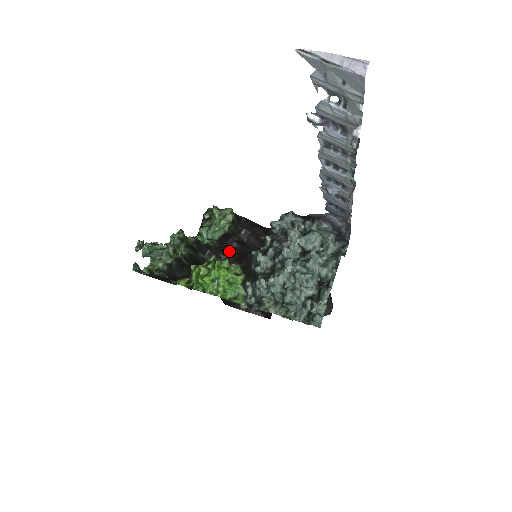
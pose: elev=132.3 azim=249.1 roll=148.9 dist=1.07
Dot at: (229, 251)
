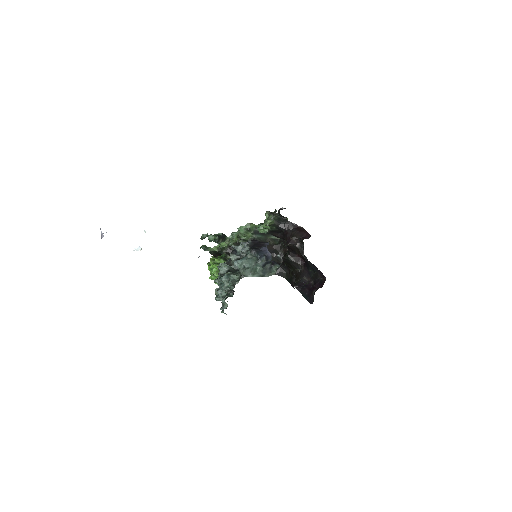
Dot at: (283, 239)
